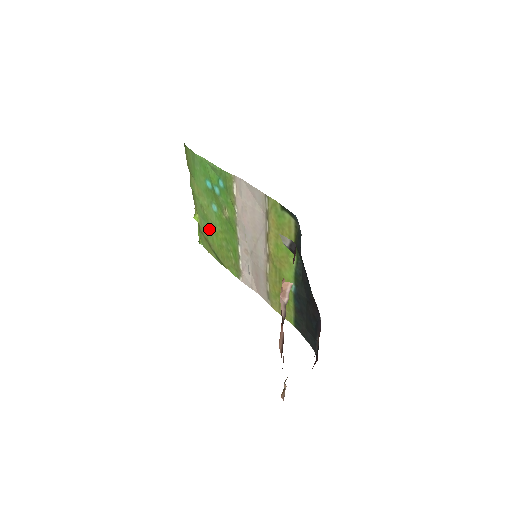
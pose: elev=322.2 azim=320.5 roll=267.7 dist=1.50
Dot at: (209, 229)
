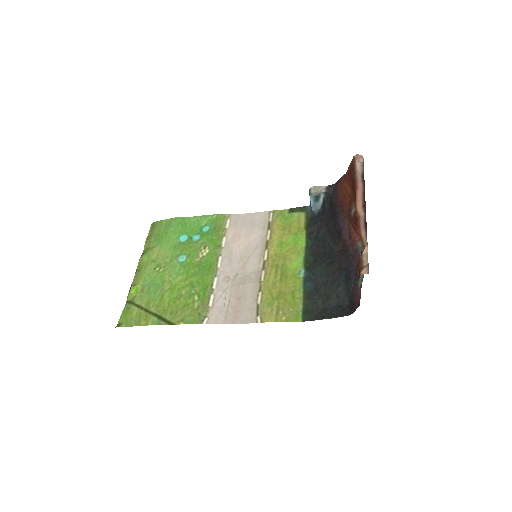
Dot at: (159, 288)
